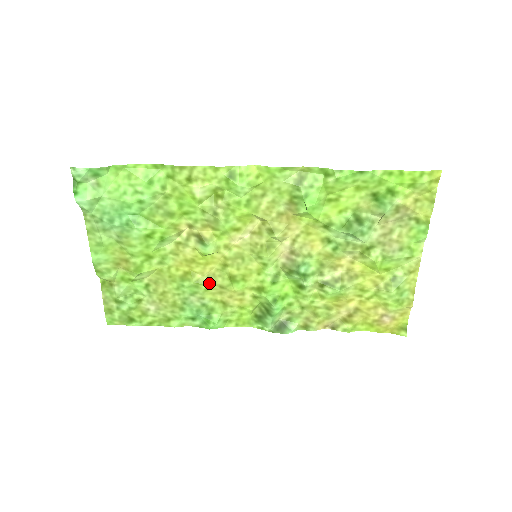
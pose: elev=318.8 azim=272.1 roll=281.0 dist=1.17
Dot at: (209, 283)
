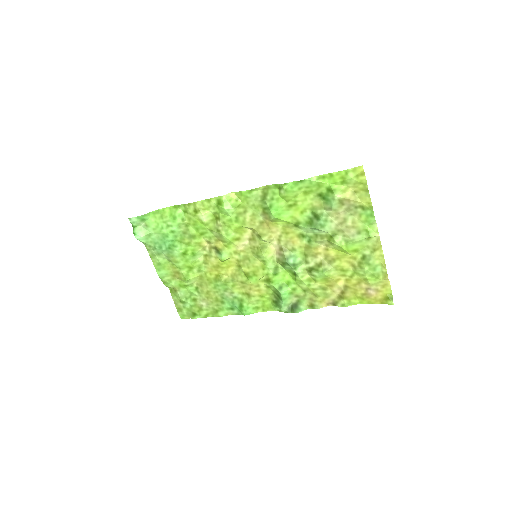
Dot at: (233, 281)
